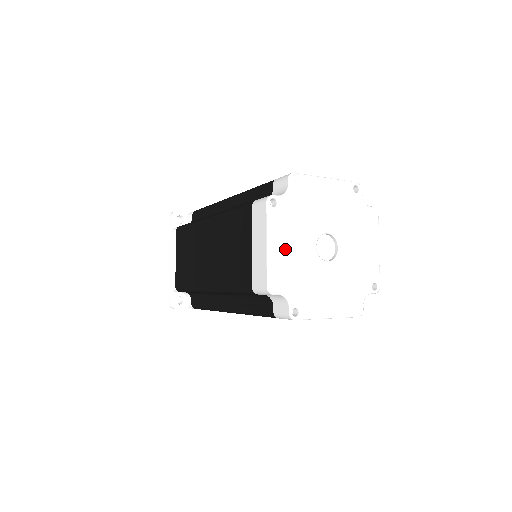
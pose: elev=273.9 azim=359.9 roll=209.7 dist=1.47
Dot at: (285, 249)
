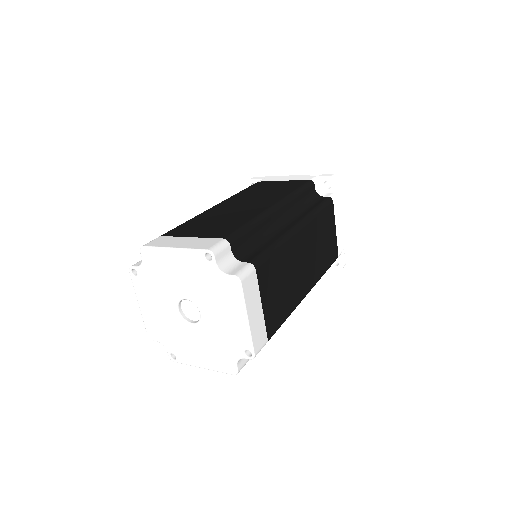
Dot at: (152, 309)
